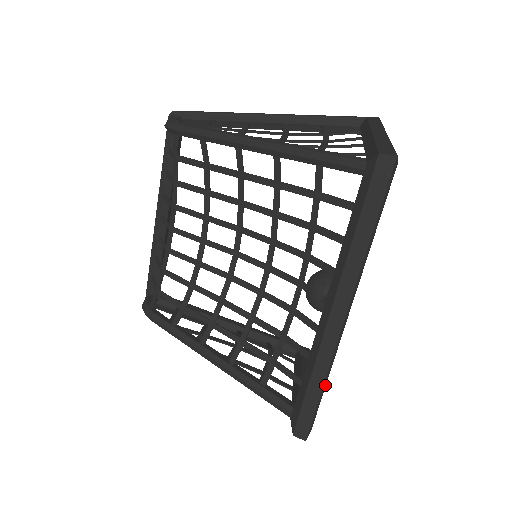
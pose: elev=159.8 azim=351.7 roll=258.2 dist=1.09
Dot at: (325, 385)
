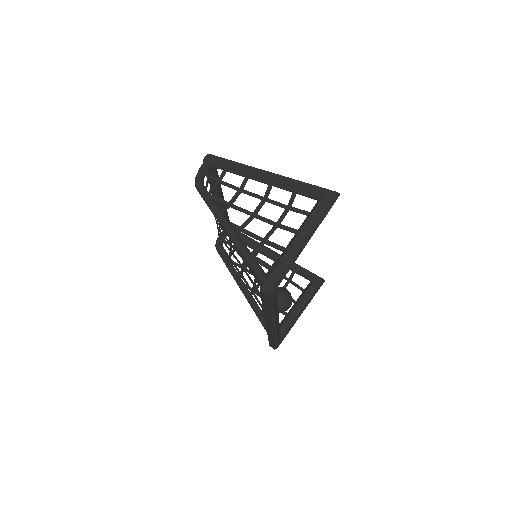
Dot at: (277, 338)
